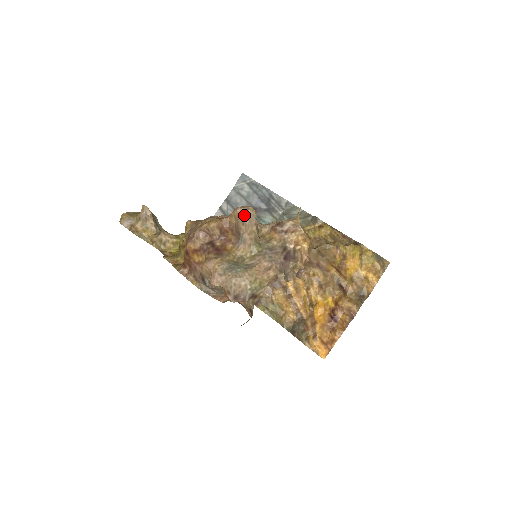
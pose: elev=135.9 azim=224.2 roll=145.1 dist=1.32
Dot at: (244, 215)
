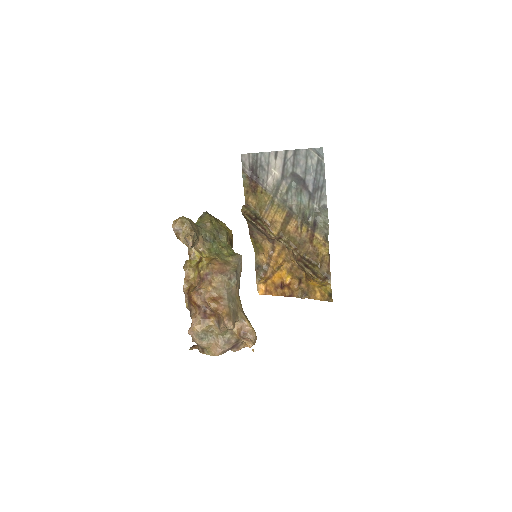
Dot at: (226, 326)
